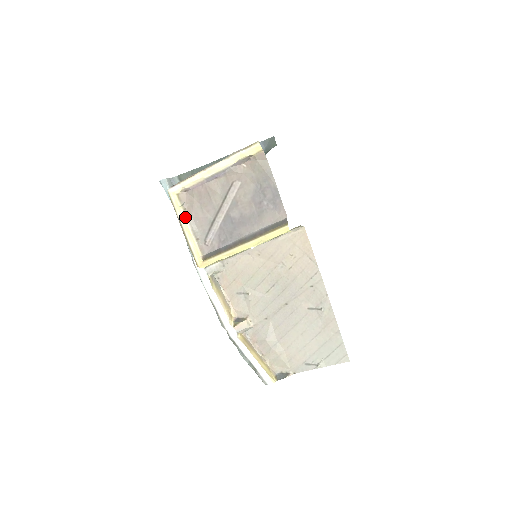
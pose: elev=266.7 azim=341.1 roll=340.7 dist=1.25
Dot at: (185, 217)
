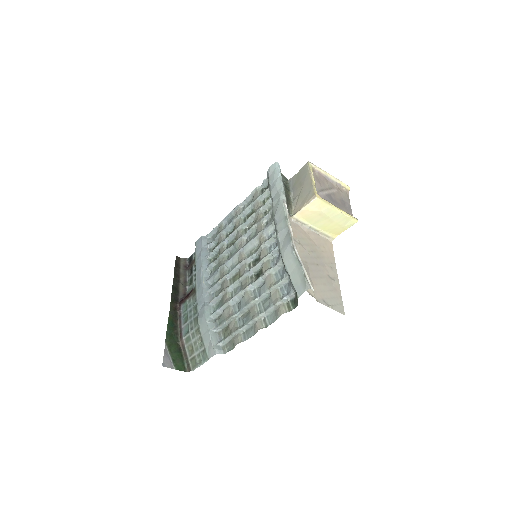
Dot at: (314, 176)
